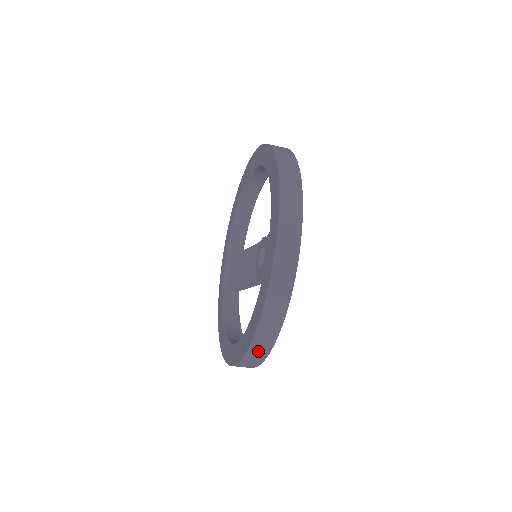
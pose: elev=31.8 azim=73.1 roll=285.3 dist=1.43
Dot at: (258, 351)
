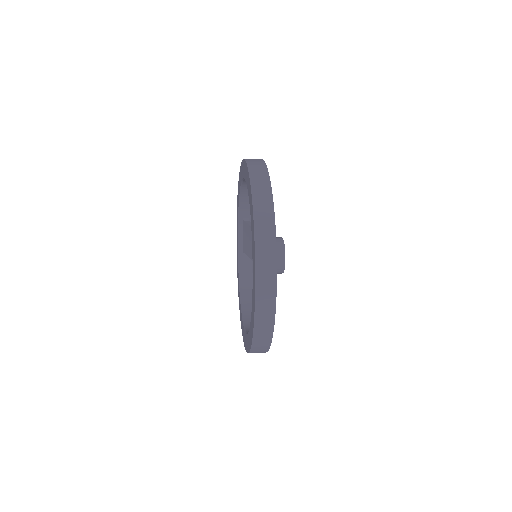
Dot at: occluded
